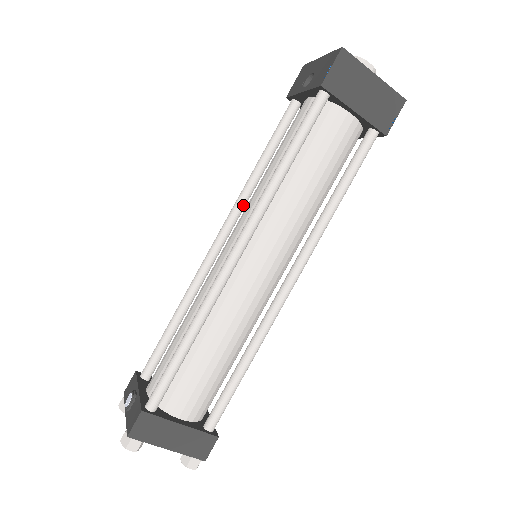
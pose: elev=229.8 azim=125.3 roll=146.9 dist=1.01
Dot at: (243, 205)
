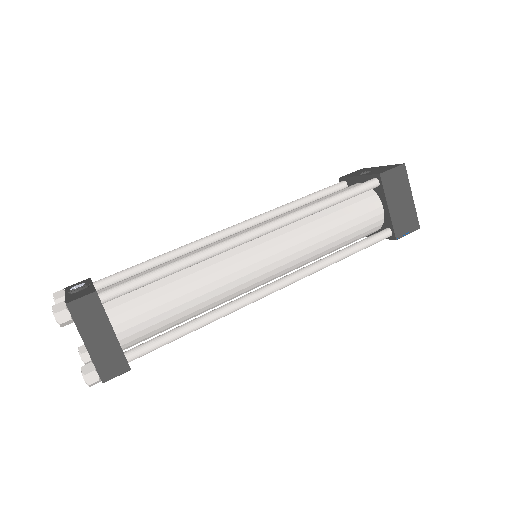
Dot at: (268, 218)
